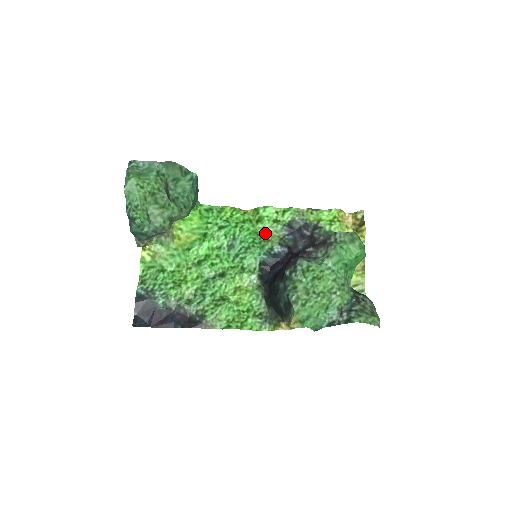
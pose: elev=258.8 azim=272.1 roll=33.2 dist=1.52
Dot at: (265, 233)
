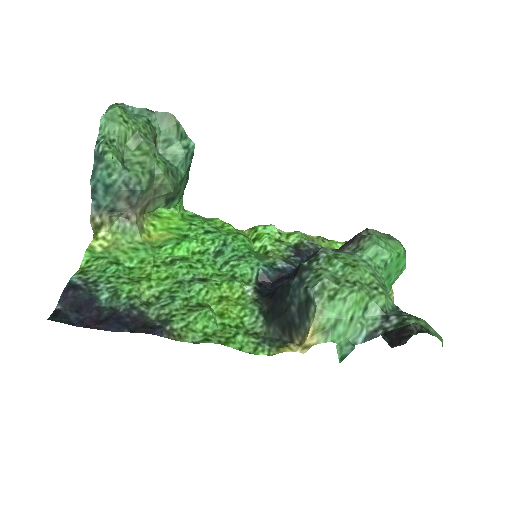
Dot at: (264, 252)
